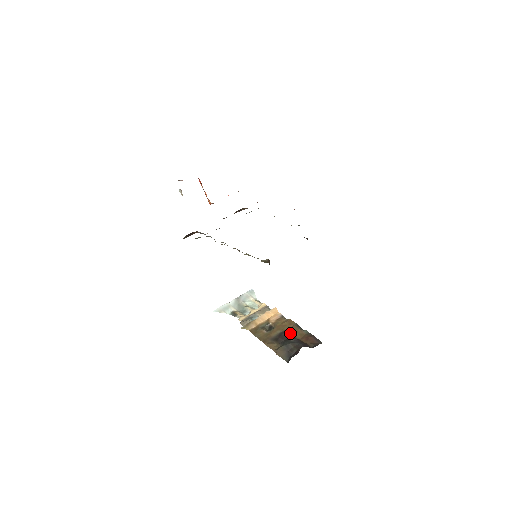
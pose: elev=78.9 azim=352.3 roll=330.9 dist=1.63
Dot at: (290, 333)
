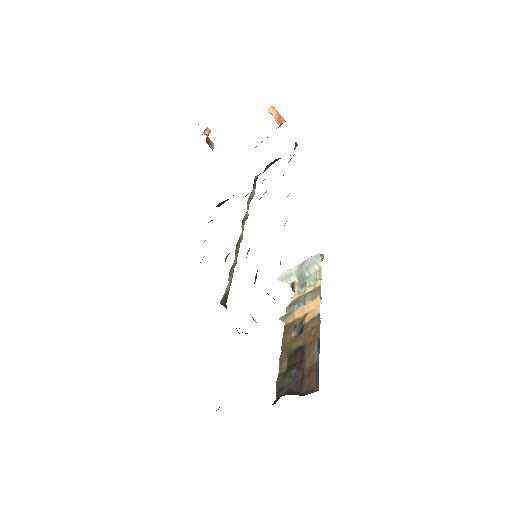
Dot at: (304, 353)
